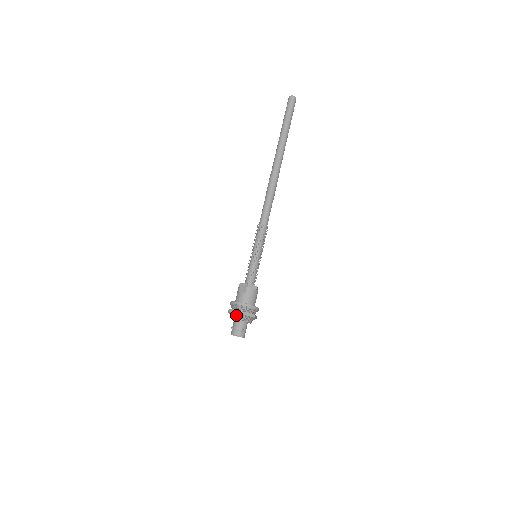
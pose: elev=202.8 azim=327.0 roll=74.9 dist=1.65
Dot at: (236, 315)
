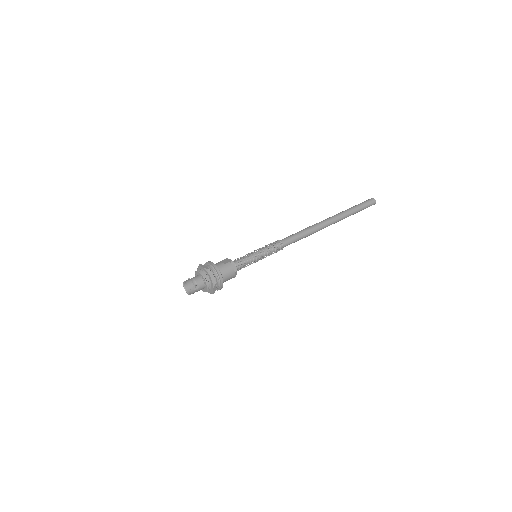
Dot at: (202, 270)
